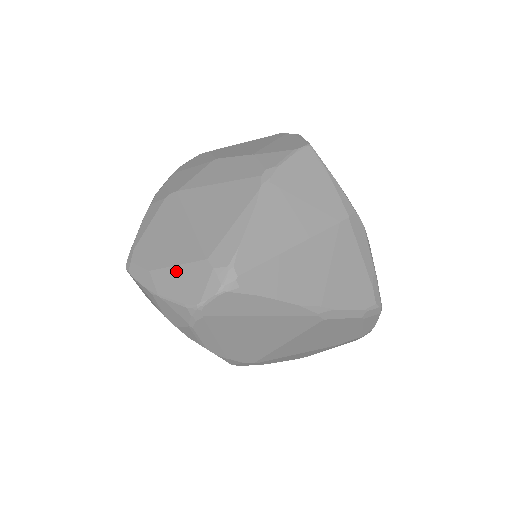
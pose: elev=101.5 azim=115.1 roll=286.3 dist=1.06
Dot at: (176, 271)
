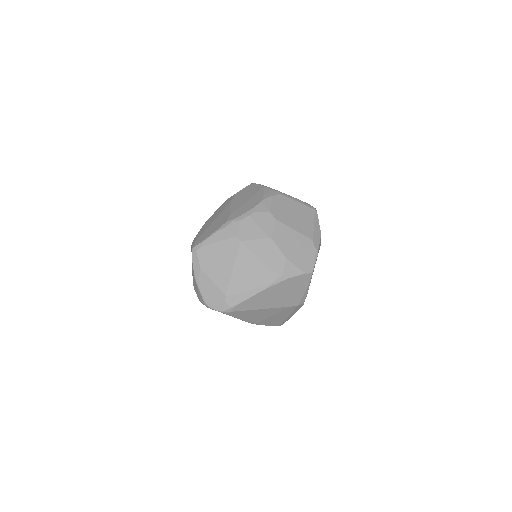
Dot at: (211, 284)
